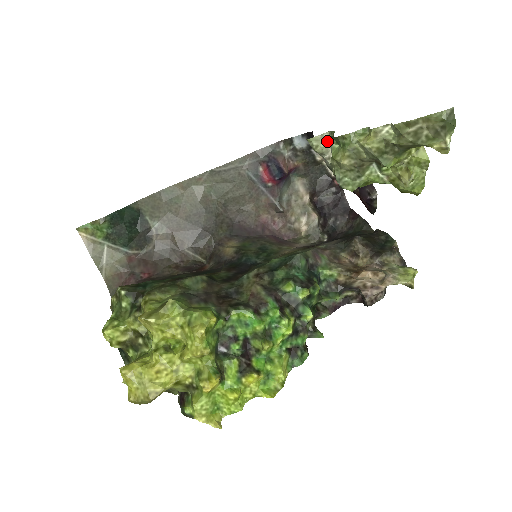
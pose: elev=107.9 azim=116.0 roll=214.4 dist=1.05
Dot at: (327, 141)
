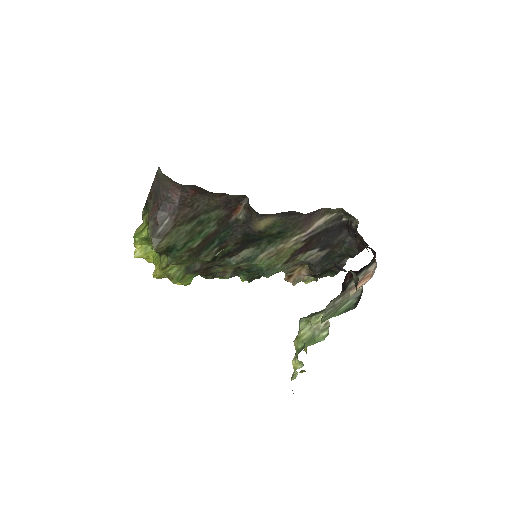
Dot at: (328, 326)
